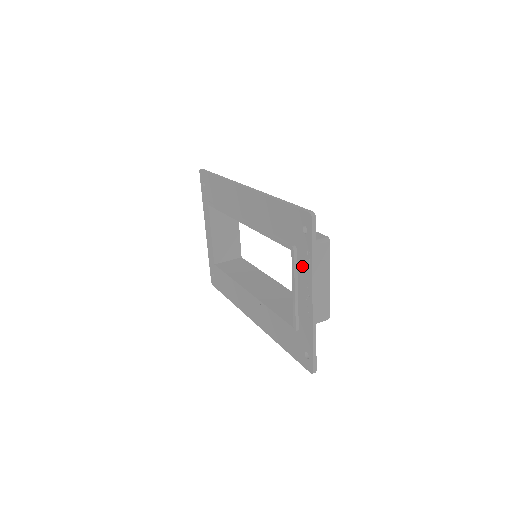
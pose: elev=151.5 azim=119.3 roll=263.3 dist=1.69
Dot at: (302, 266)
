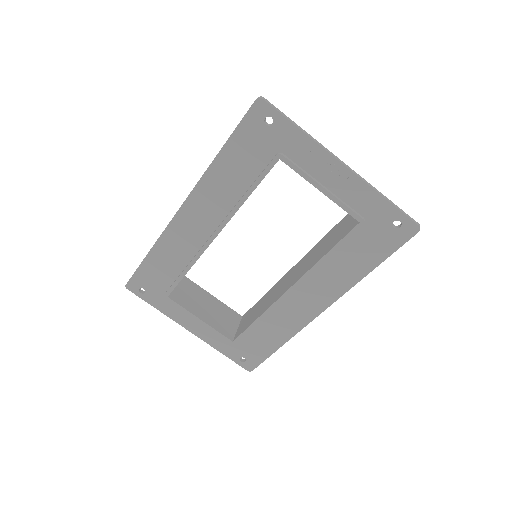
Dot at: (302, 156)
